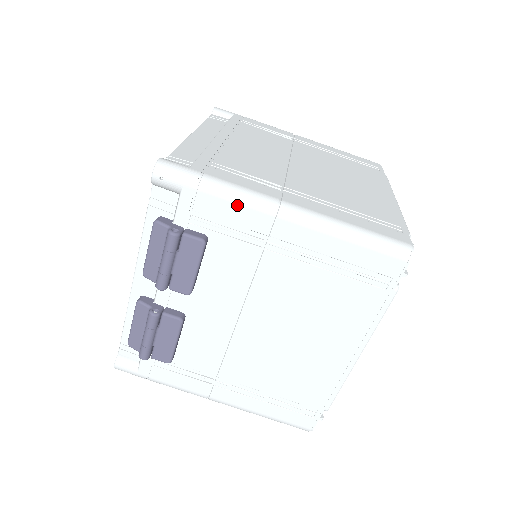
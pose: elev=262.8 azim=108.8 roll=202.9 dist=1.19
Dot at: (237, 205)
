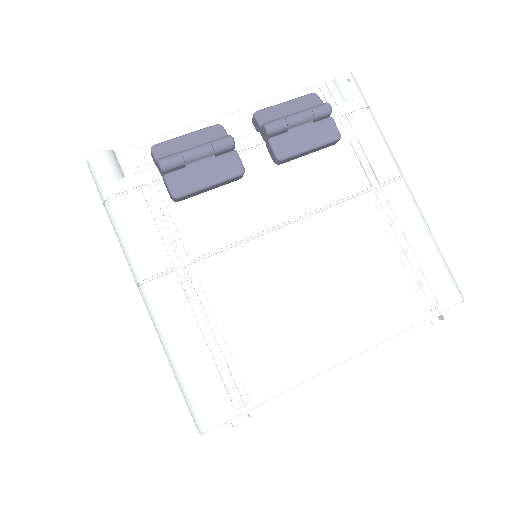
Dot at: (381, 145)
